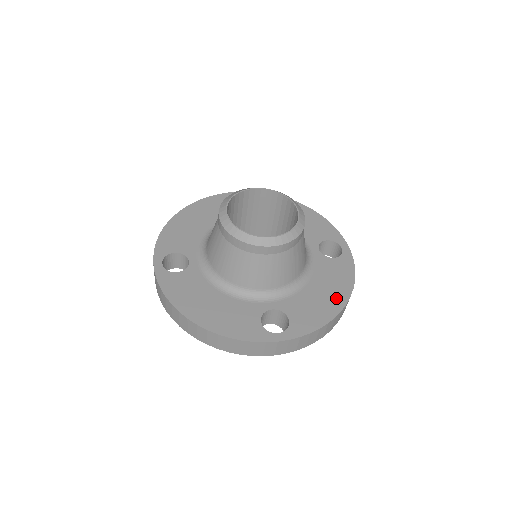
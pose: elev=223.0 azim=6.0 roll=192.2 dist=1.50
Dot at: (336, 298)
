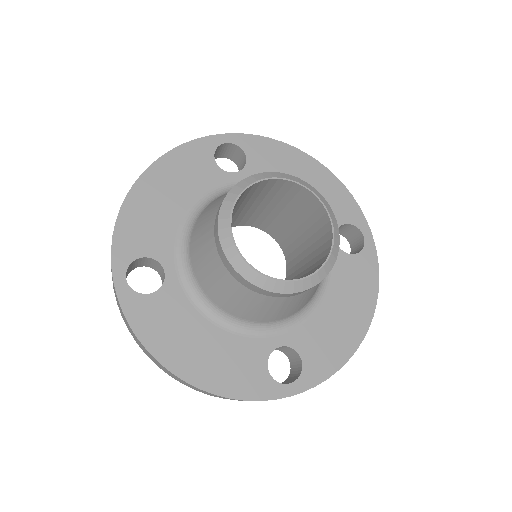
Dot at: (357, 321)
